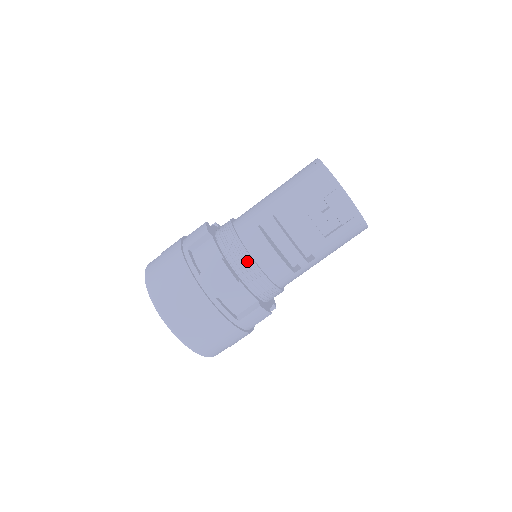
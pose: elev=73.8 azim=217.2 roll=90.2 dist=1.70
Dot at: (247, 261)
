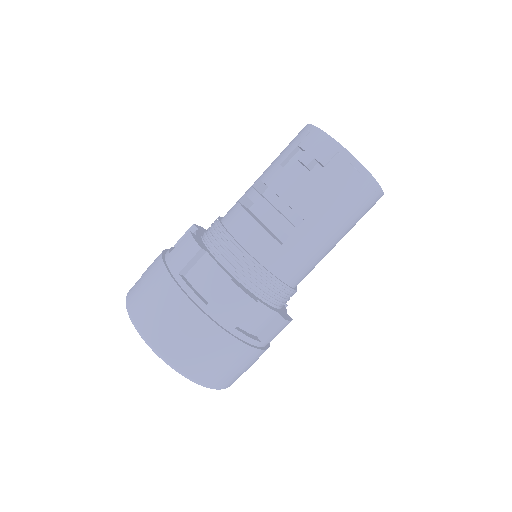
Dot at: (220, 234)
